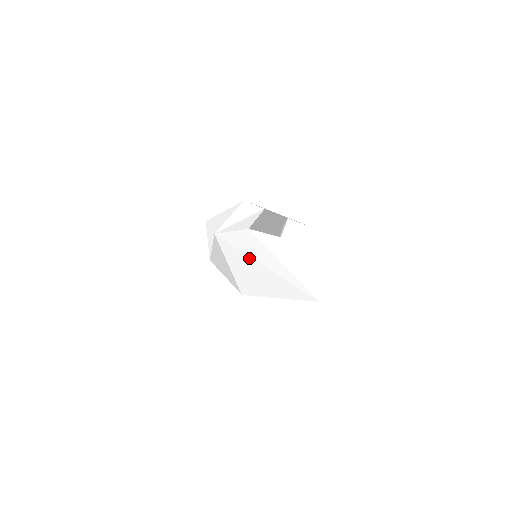
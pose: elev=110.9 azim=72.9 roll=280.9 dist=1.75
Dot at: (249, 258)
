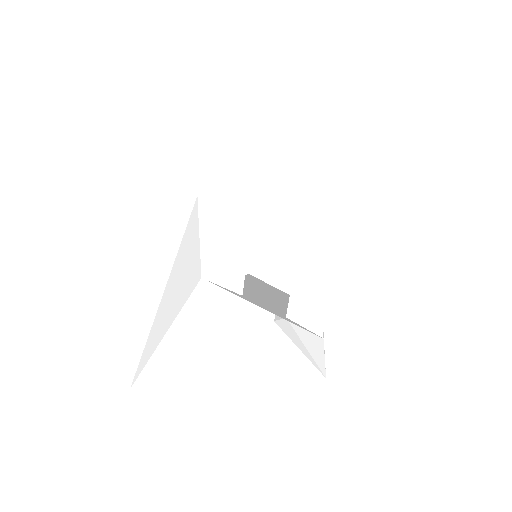
Dot at: (202, 380)
